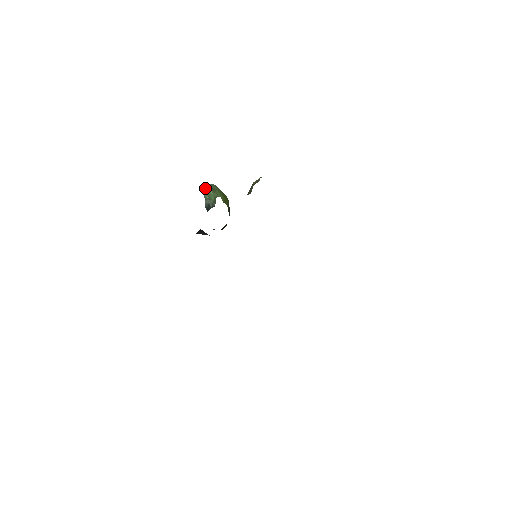
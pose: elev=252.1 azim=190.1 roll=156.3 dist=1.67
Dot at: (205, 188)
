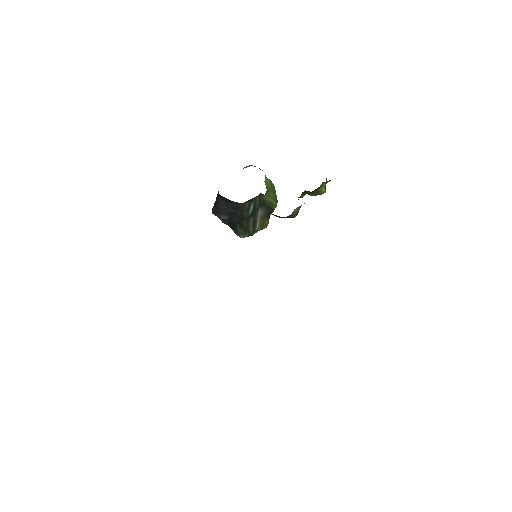
Dot at: occluded
